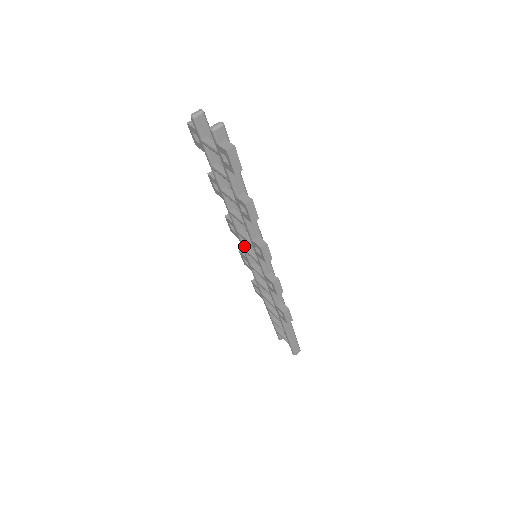
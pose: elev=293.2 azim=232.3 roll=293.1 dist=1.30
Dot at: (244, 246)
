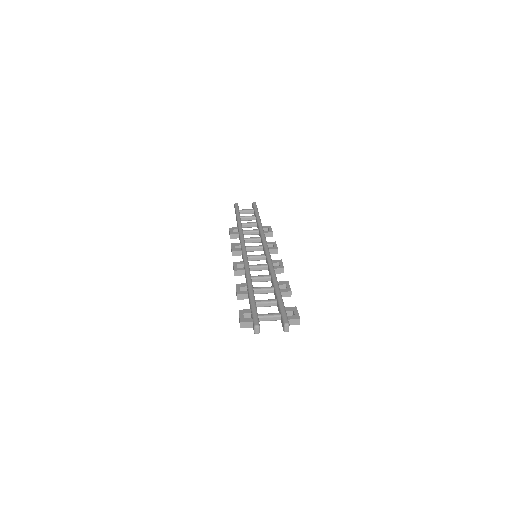
Dot at: occluded
